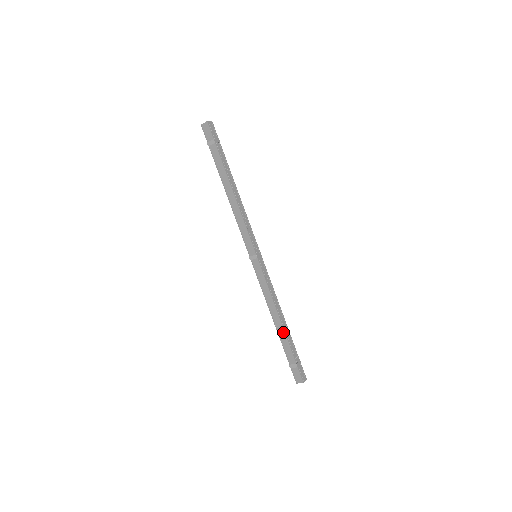
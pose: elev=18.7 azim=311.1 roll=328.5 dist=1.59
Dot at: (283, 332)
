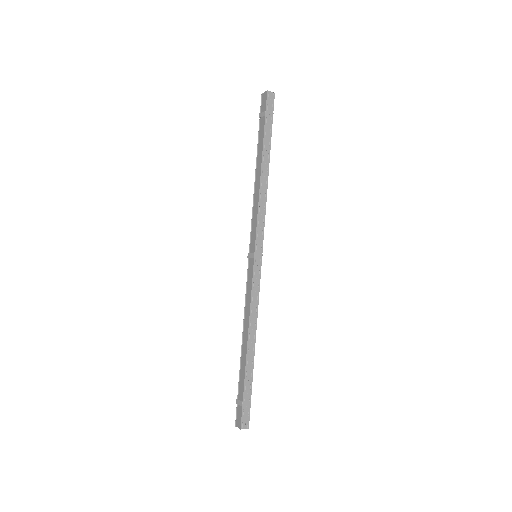
Dot at: (245, 356)
